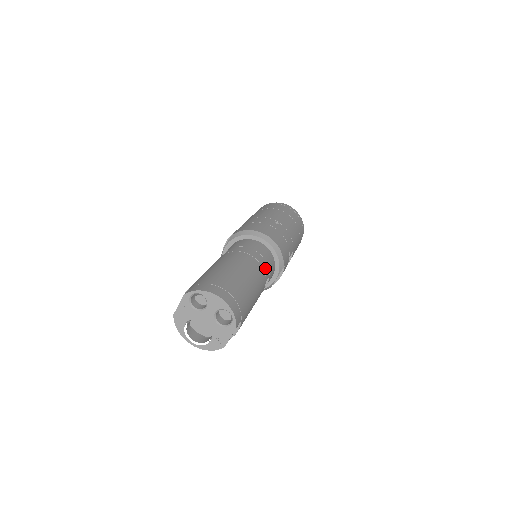
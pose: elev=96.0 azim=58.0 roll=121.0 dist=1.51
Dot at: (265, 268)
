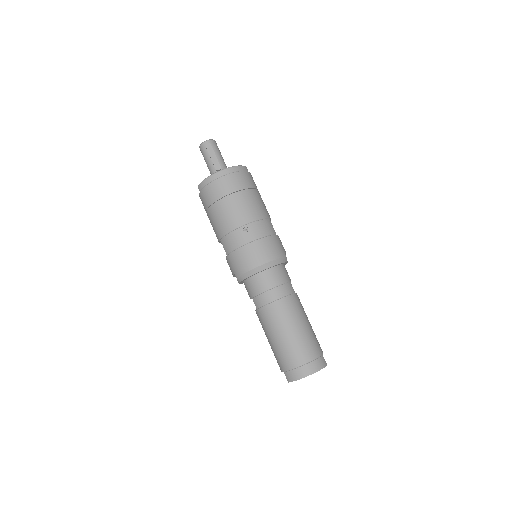
Dot at: (288, 290)
